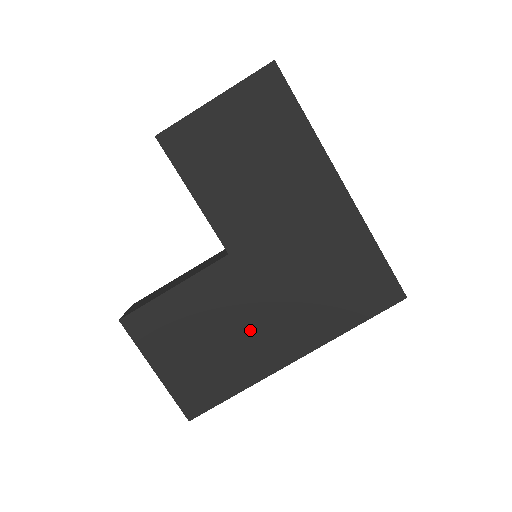
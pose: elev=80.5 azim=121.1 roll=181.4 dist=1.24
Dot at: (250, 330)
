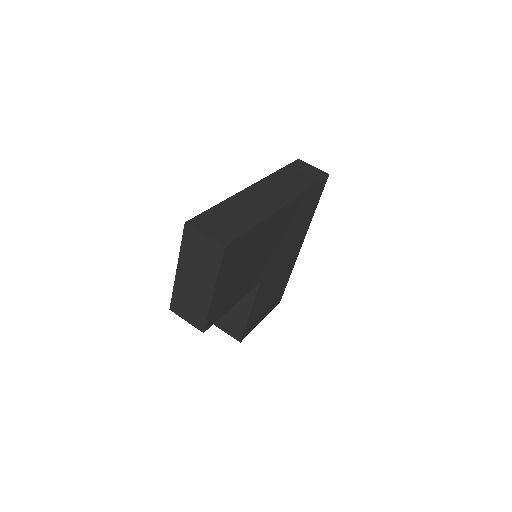
Dot at: (283, 270)
